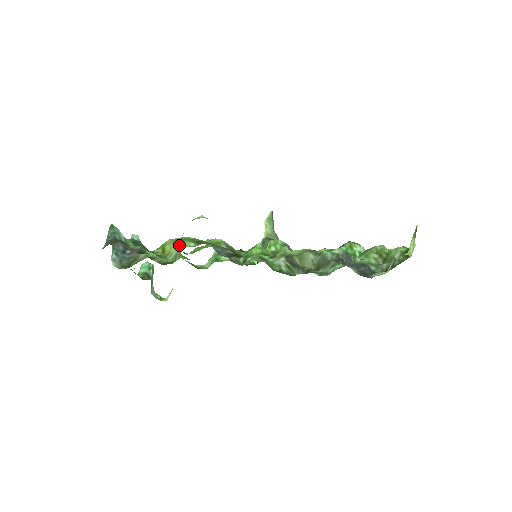
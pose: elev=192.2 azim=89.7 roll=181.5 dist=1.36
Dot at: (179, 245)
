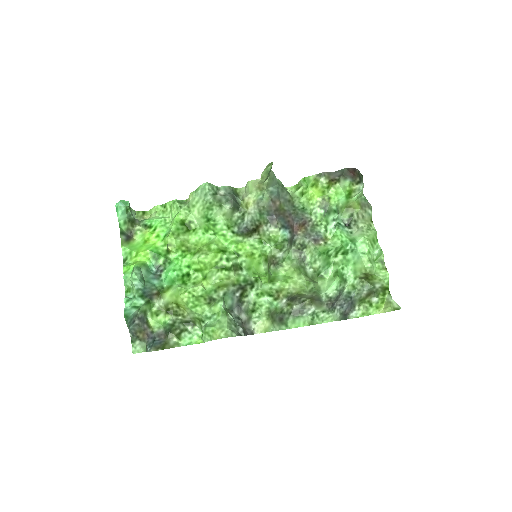
Dot at: (195, 313)
